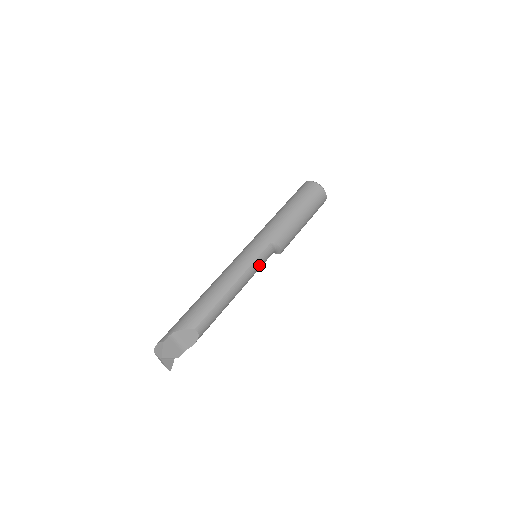
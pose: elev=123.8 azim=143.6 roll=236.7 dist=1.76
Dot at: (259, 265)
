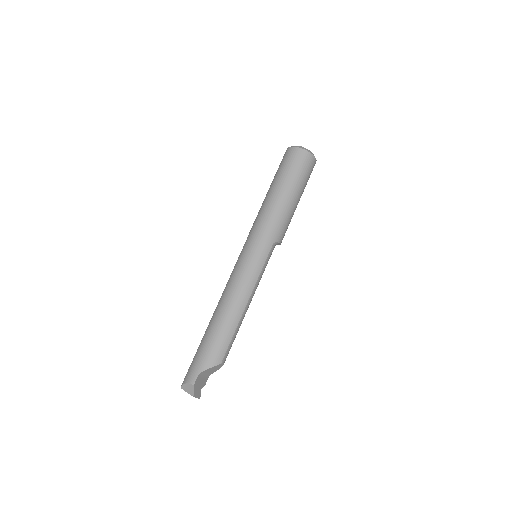
Dot at: occluded
